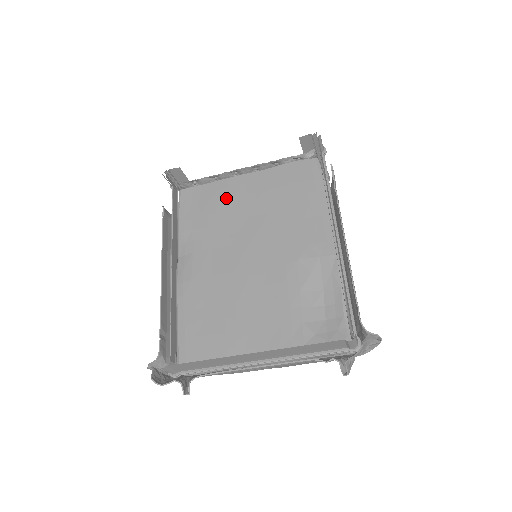
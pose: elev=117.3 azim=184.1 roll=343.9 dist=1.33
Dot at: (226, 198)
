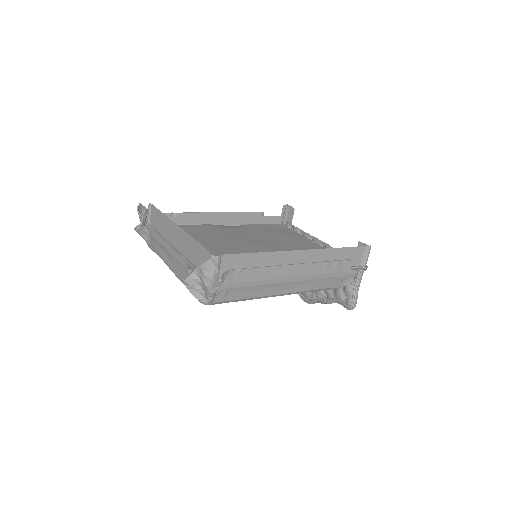
Dot at: (290, 236)
